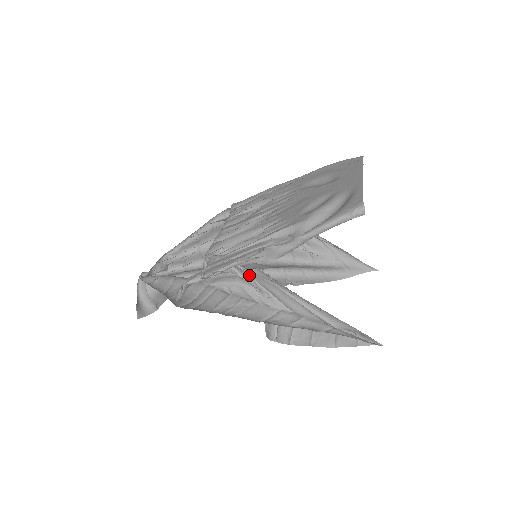
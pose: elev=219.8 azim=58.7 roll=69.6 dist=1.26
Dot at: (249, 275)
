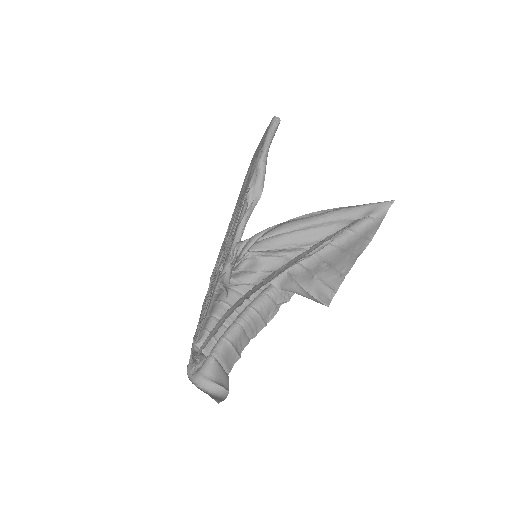
Dot at: (262, 251)
